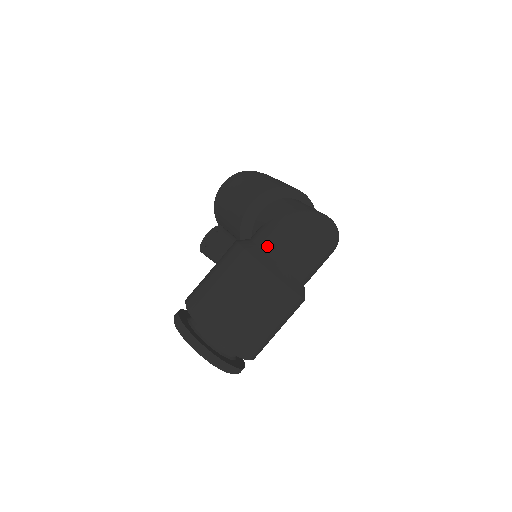
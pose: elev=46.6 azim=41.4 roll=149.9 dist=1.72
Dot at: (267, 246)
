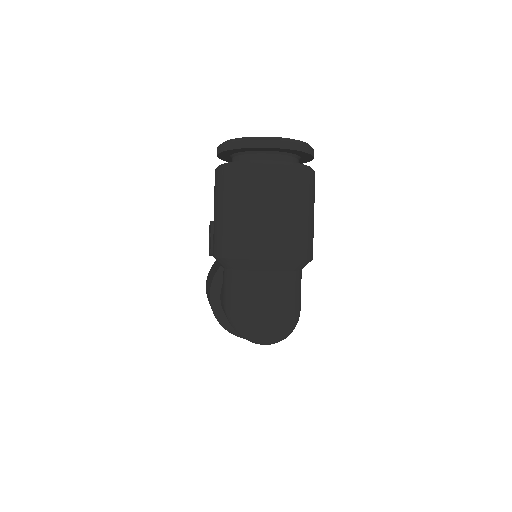
Dot at: occluded
